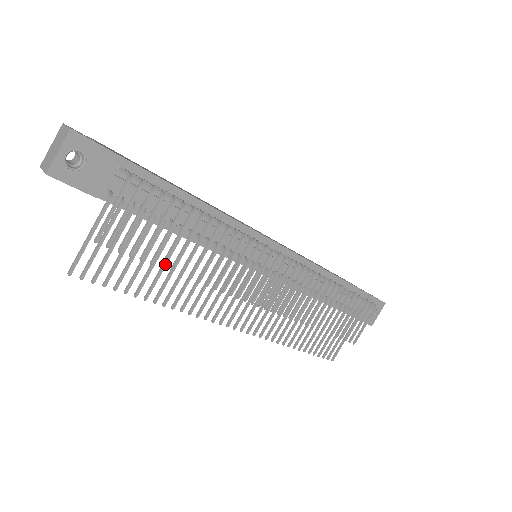
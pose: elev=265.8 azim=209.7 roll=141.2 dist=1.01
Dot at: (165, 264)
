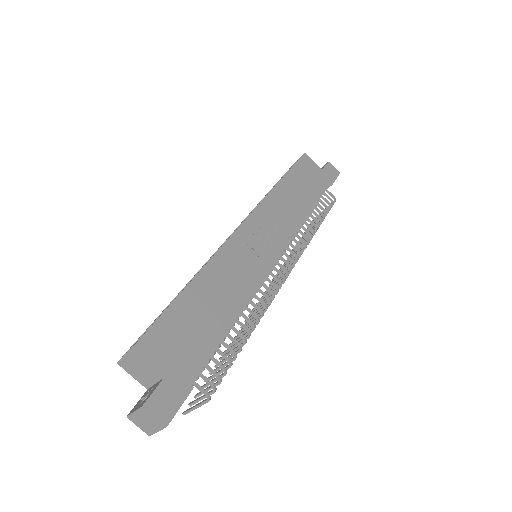
Dot at: occluded
